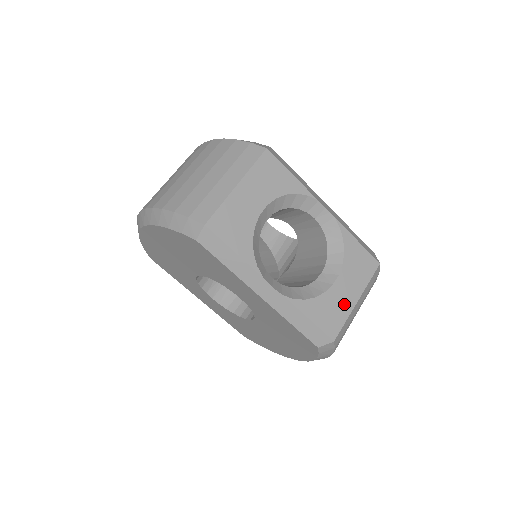
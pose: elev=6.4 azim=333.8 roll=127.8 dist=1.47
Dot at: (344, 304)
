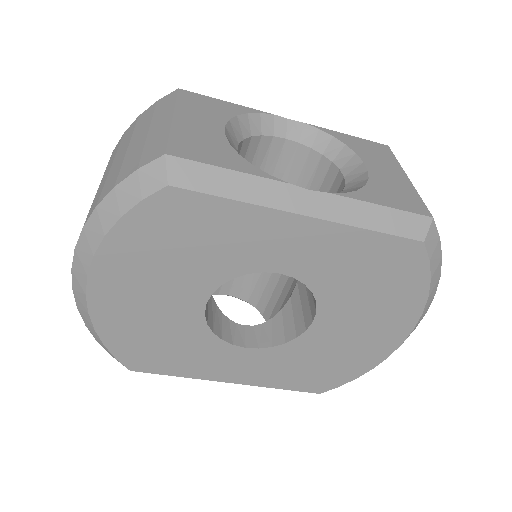
Dot at: (399, 183)
